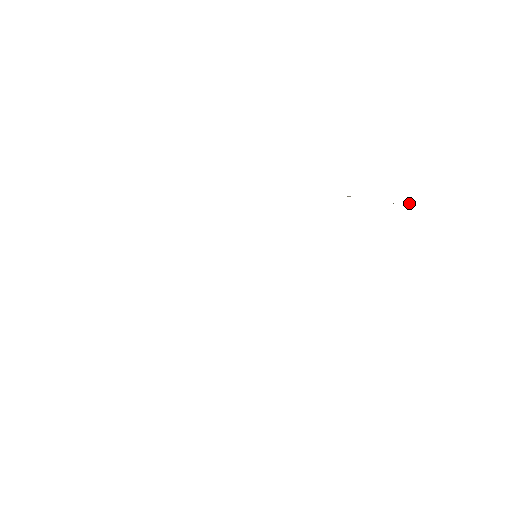
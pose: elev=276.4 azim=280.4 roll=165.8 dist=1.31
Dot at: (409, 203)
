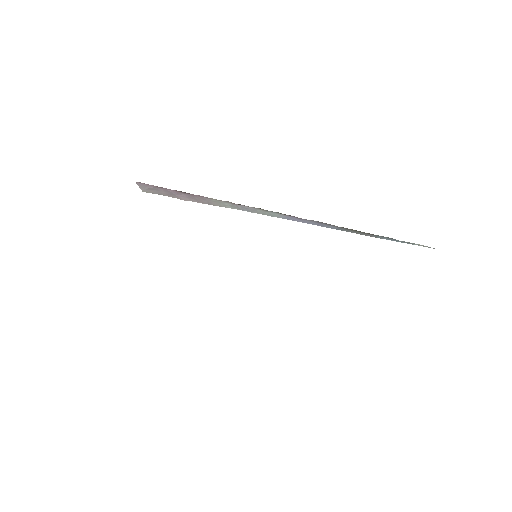
Dot at: (420, 245)
